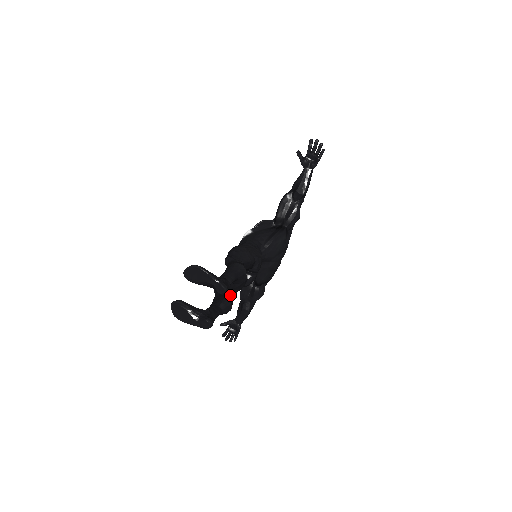
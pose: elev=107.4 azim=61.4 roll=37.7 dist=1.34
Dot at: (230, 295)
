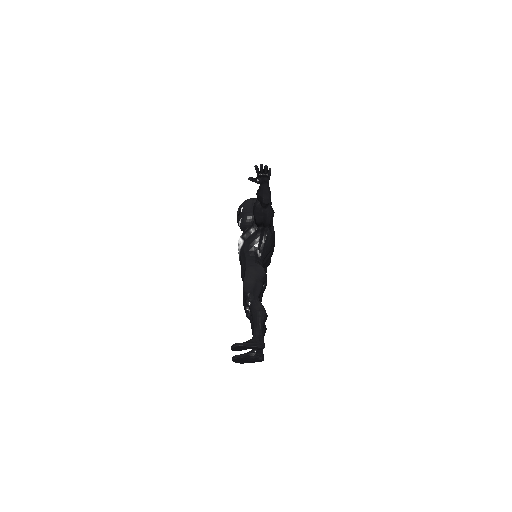
Dot at: occluded
